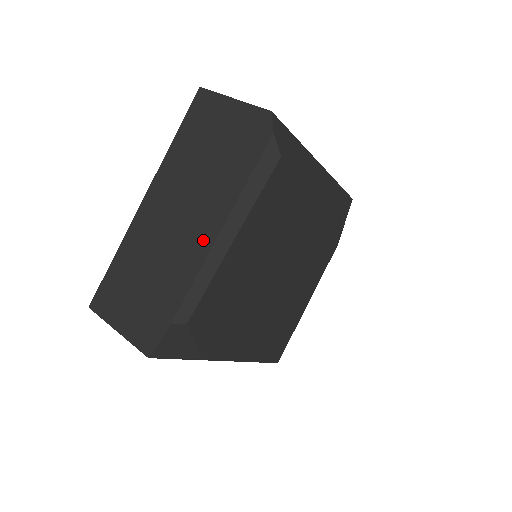
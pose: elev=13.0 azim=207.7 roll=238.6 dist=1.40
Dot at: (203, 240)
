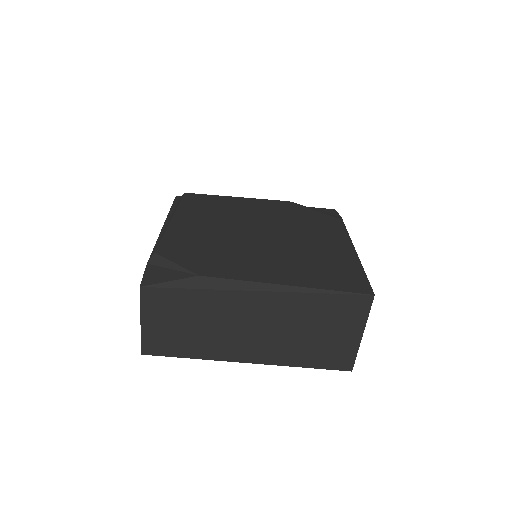
Dot at: occluded
